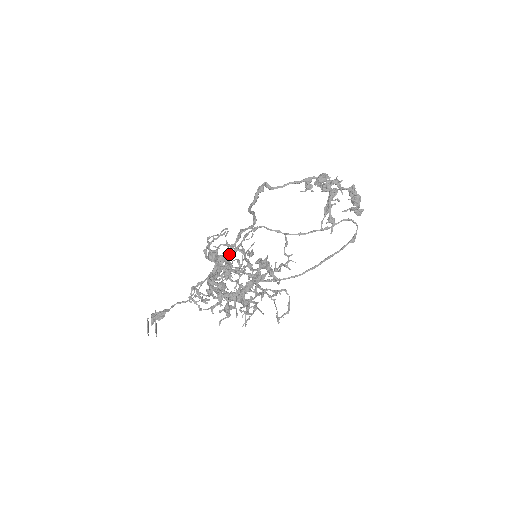
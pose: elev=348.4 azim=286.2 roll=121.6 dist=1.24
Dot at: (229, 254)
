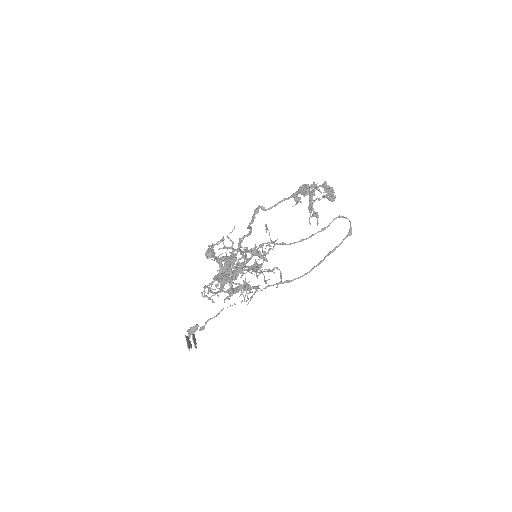
Dot at: (233, 260)
